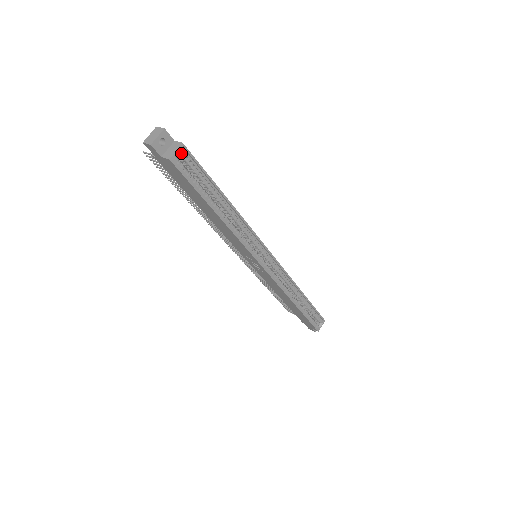
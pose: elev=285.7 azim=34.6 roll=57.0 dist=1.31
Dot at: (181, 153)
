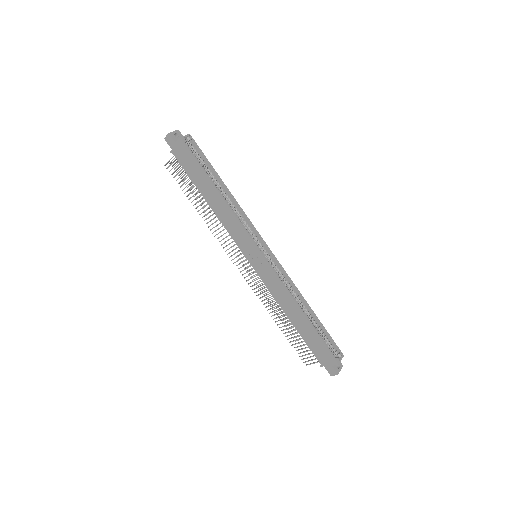
Dot at: (188, 139)
